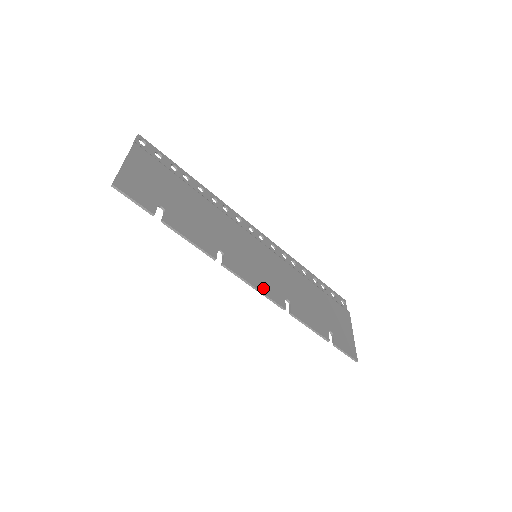
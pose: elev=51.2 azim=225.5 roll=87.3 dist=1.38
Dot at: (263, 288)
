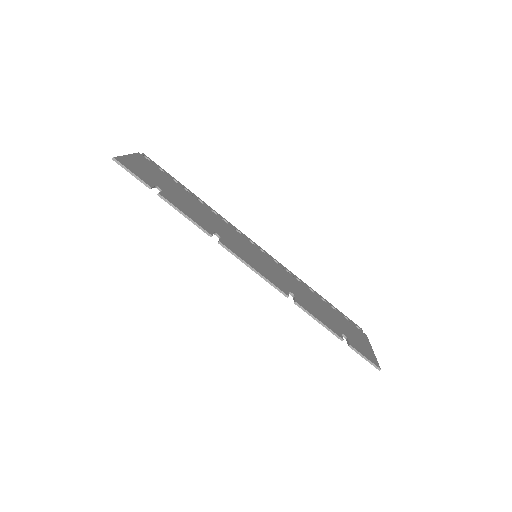
Dot at: (263, 273)
